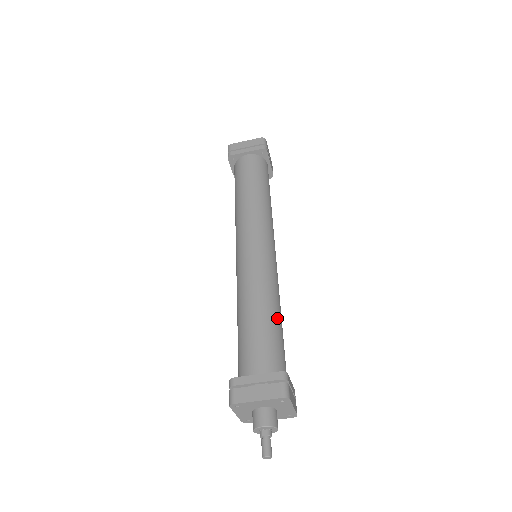
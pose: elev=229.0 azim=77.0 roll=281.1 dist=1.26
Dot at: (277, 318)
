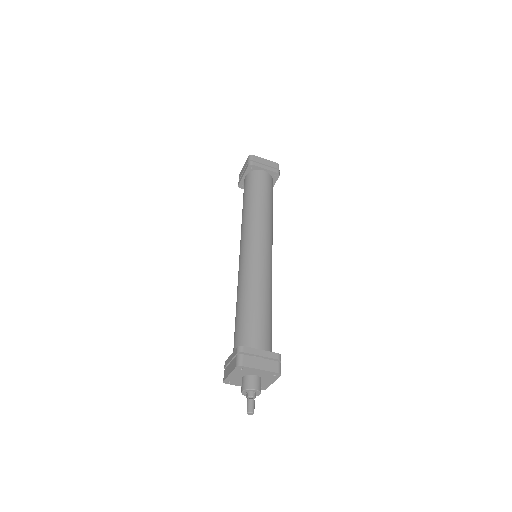
Dot at: (252, 303)
